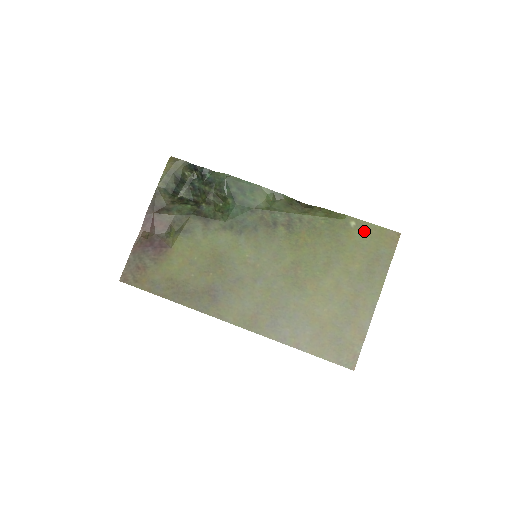
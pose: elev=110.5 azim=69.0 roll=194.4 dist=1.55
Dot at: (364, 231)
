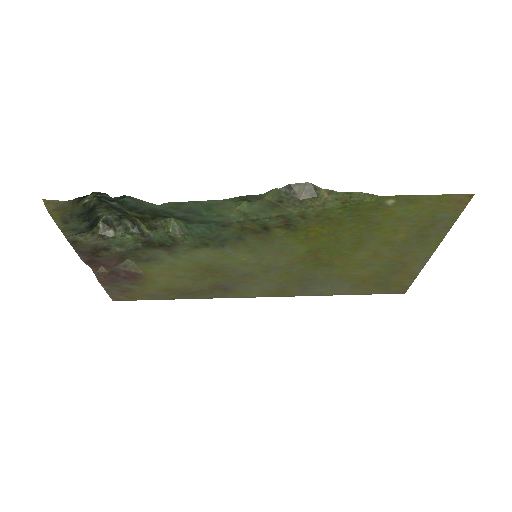
Dot at: (410, 205)
